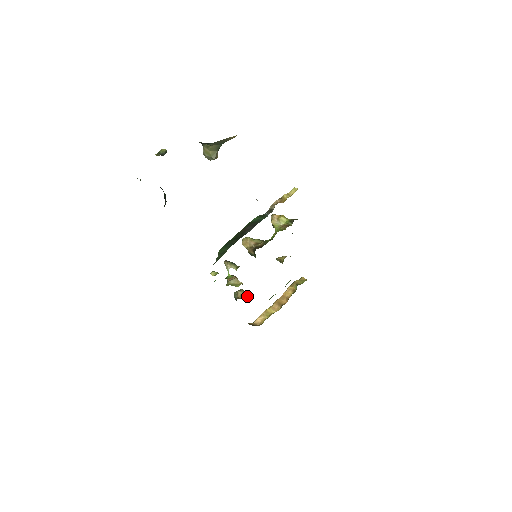
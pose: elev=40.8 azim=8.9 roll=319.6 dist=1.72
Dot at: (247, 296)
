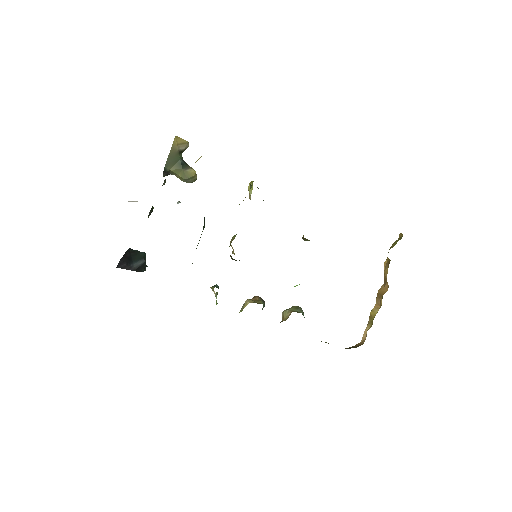
Dot at: (289, 314)
